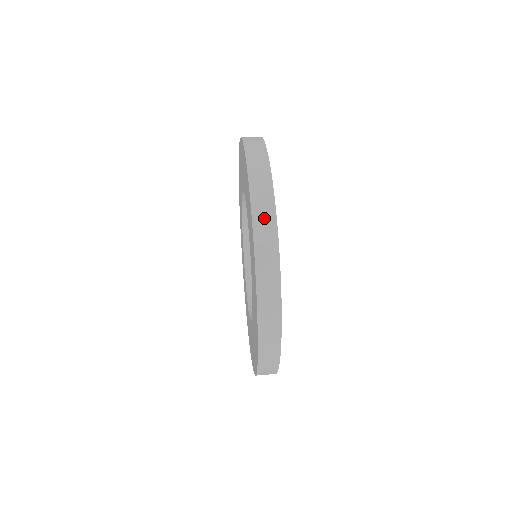
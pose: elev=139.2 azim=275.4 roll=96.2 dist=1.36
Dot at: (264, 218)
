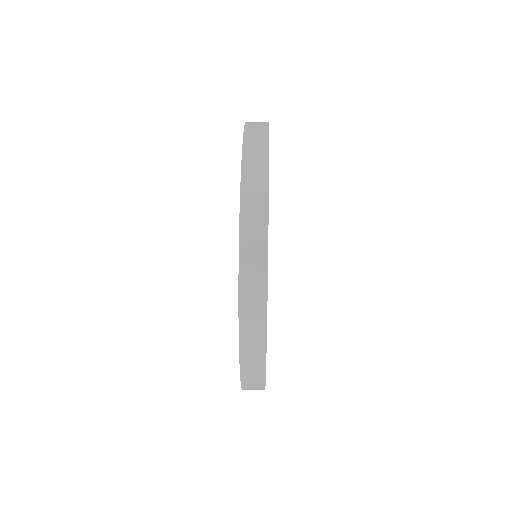
Dot at: (252, 331)
